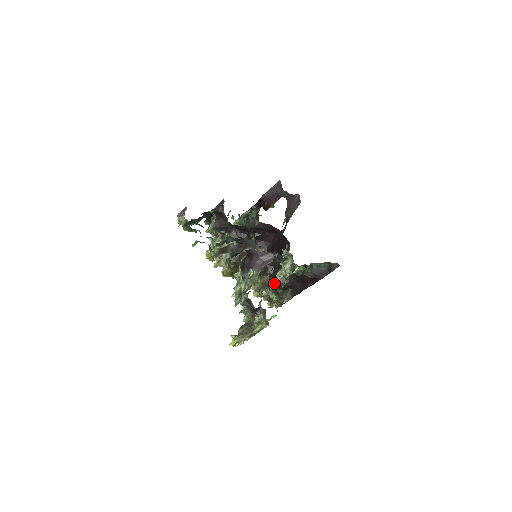
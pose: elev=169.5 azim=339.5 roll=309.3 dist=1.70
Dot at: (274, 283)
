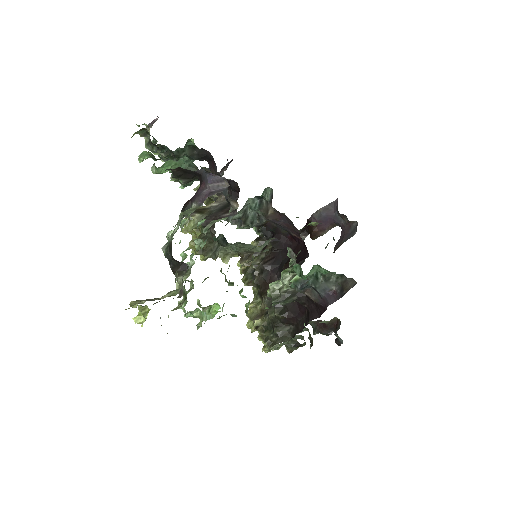
Dot at: (273, 309)
